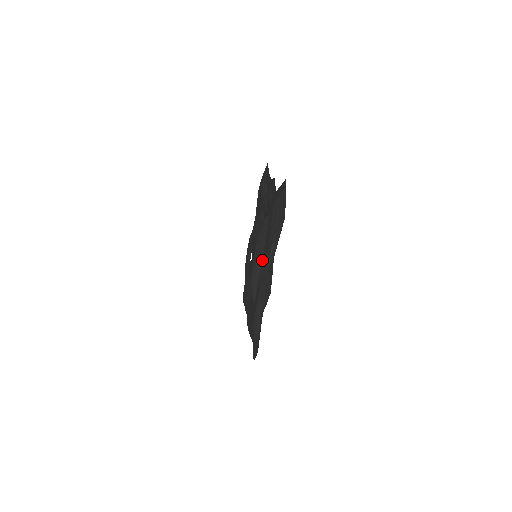
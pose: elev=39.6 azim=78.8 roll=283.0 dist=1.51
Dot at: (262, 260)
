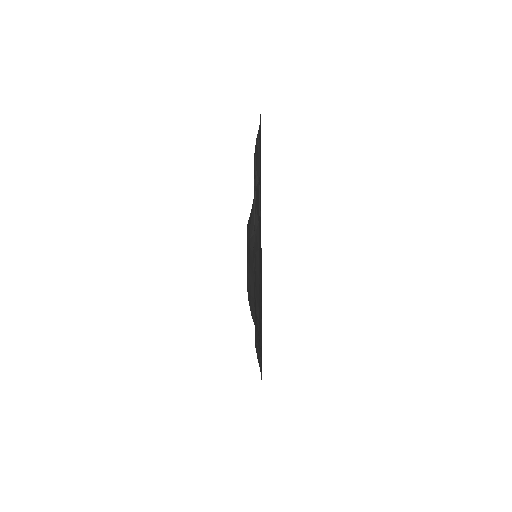
Dot at: occluded
